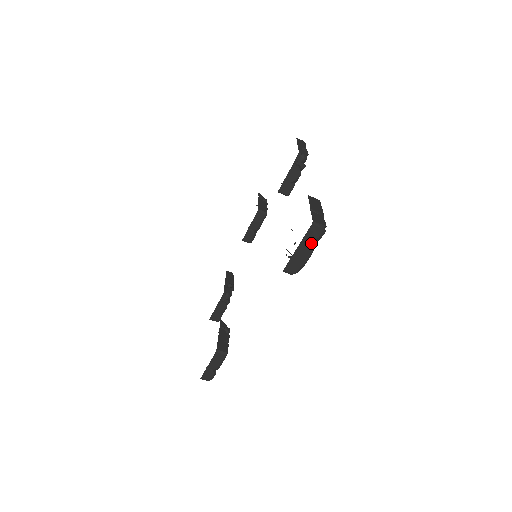
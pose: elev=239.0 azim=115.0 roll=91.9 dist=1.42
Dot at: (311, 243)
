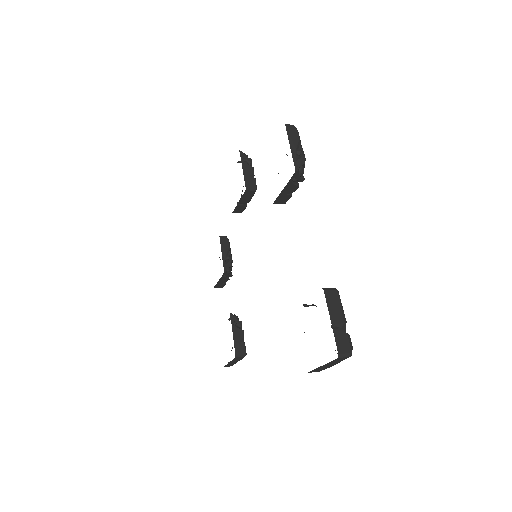
Dot at: (336, 362)
